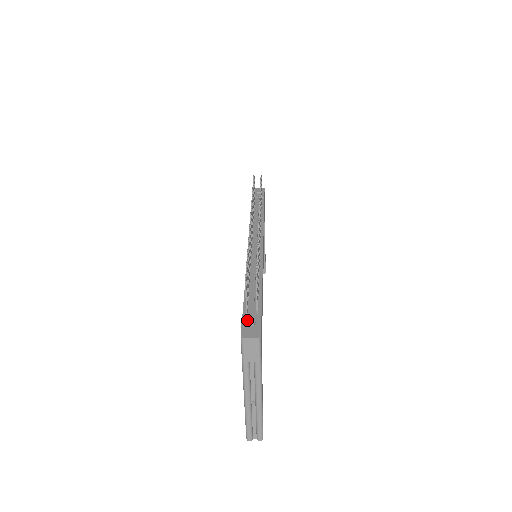
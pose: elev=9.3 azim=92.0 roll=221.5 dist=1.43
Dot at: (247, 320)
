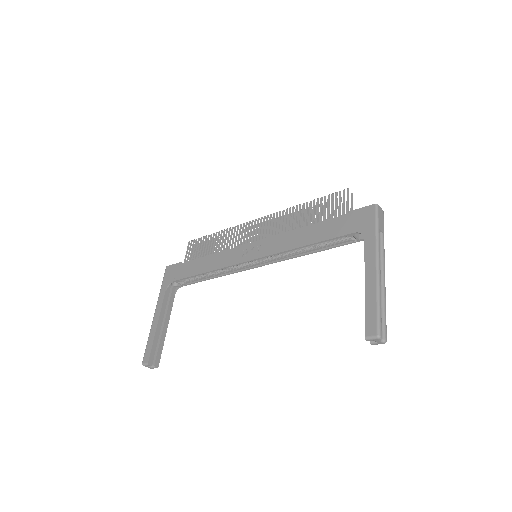
Dot at: (359, 211)
